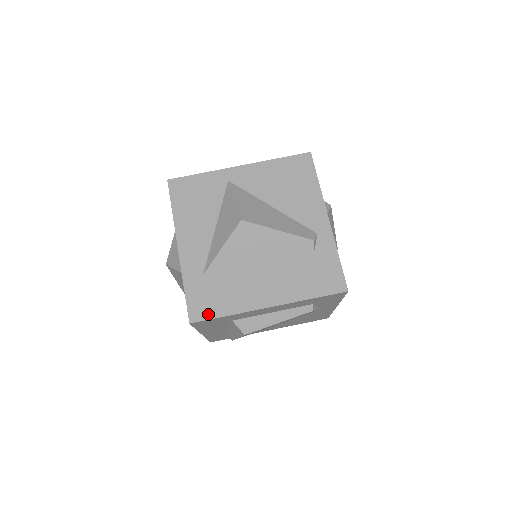
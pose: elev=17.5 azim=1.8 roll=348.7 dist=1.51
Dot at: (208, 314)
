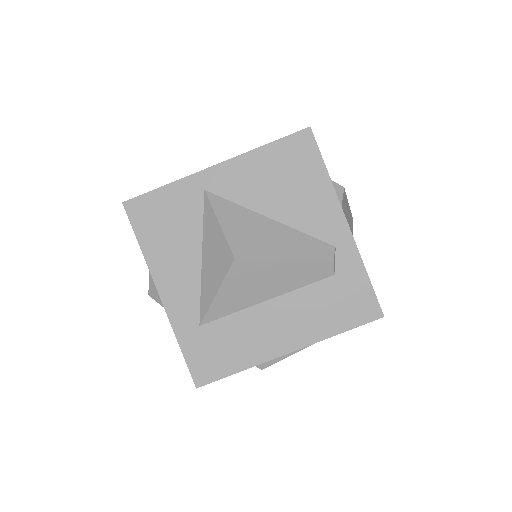
Dot at: (216, 373)
